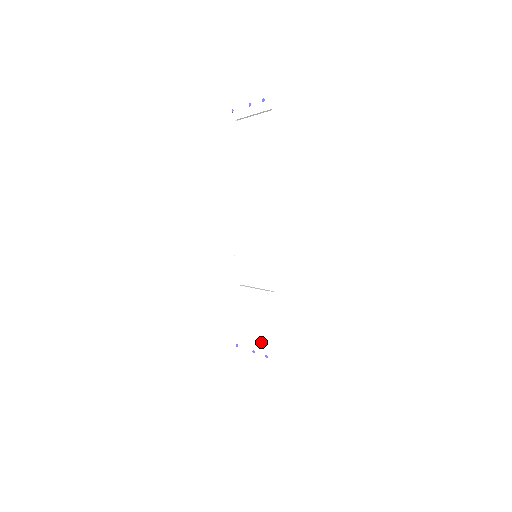
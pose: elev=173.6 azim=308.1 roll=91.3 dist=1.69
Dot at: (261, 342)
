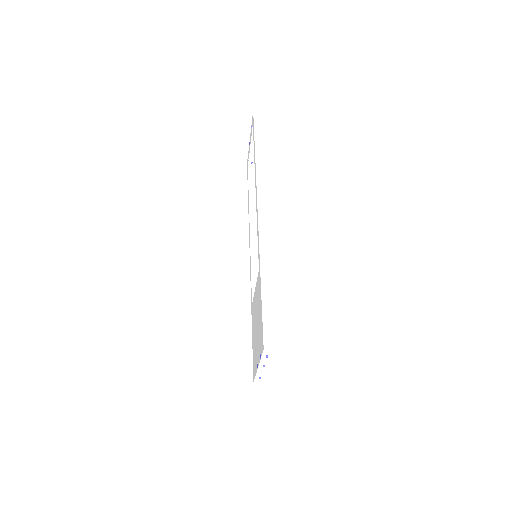
Dot at: (258, 343)
